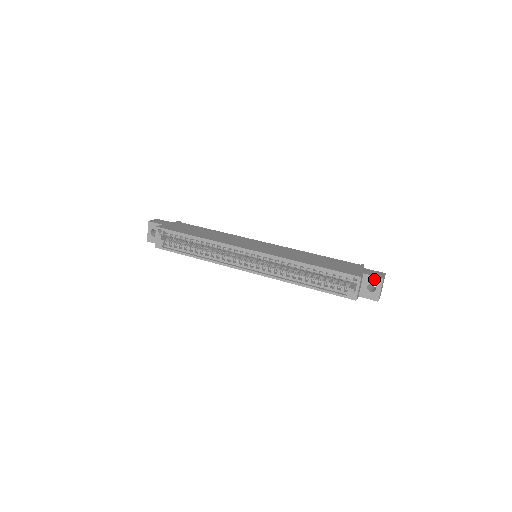
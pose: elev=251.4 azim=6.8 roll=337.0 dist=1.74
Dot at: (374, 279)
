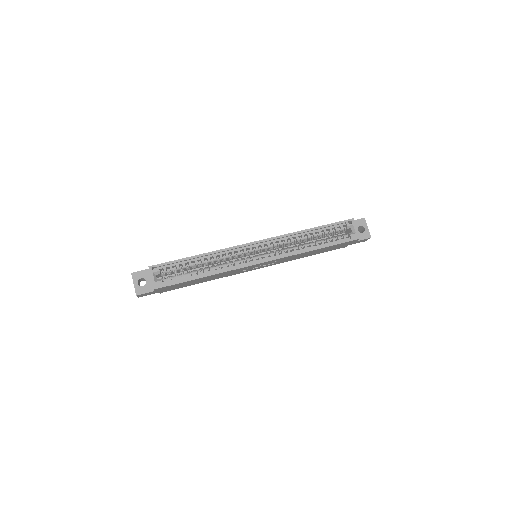
Dot at: (359, 222)
